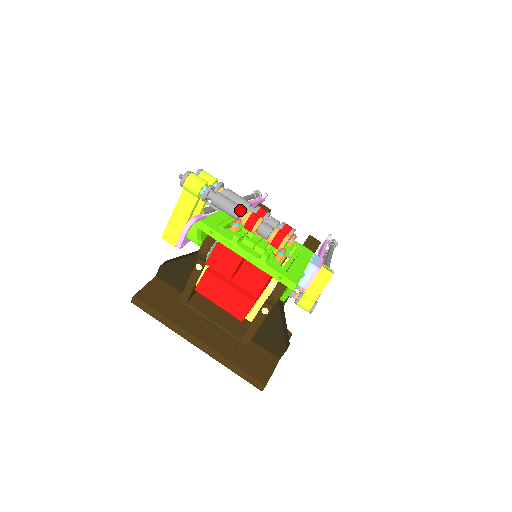
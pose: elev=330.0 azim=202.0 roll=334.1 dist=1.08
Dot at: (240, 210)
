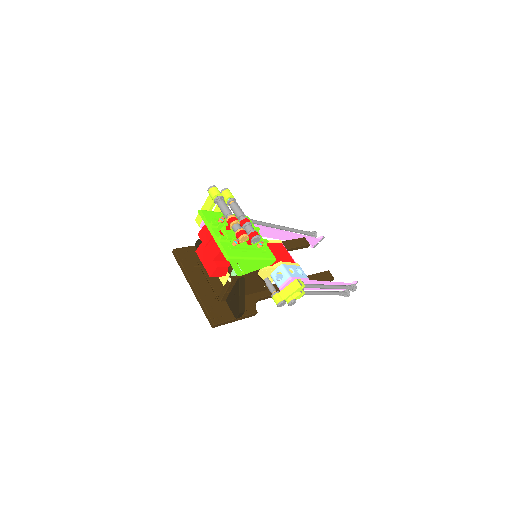
Dot at: (228, 213)
